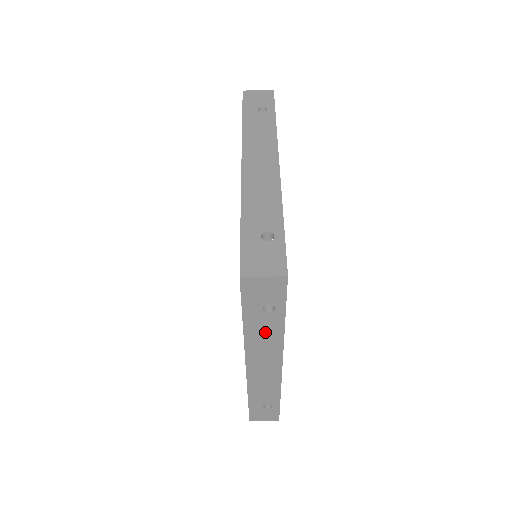
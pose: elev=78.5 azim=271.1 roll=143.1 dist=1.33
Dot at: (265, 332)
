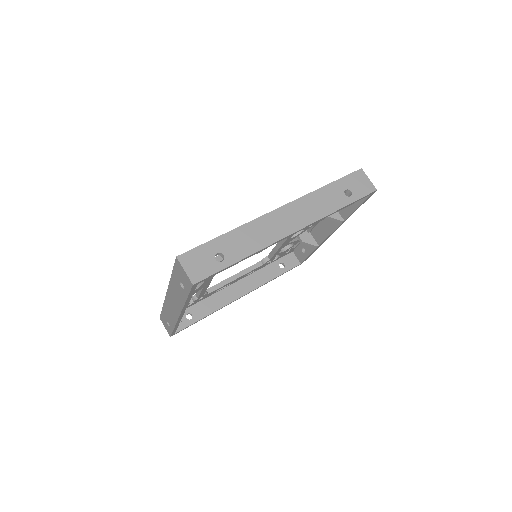
Dot at: (178, 292)
